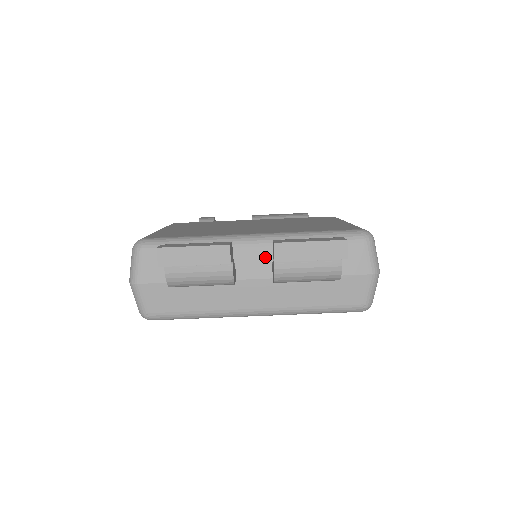
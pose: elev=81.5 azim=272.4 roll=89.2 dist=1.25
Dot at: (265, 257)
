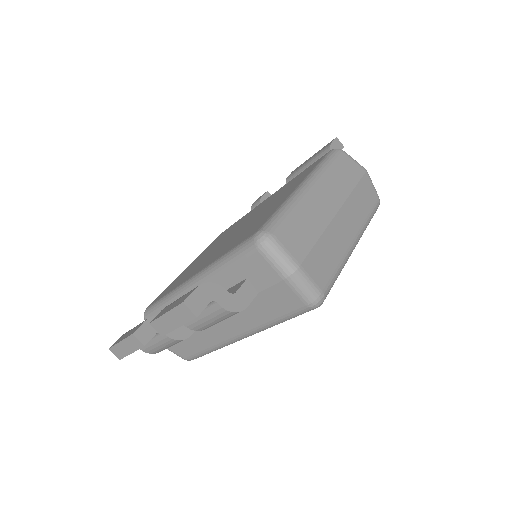
Dot at: occluded
